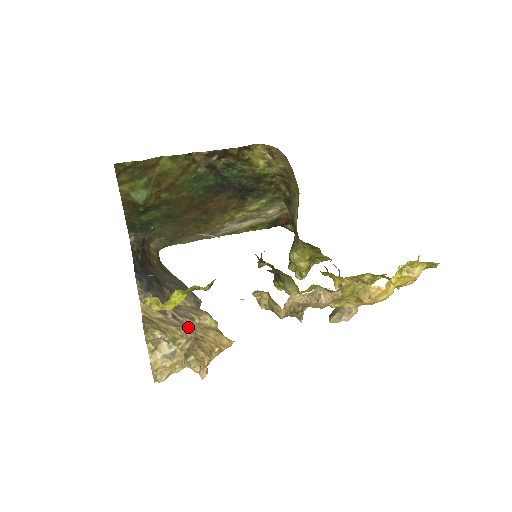
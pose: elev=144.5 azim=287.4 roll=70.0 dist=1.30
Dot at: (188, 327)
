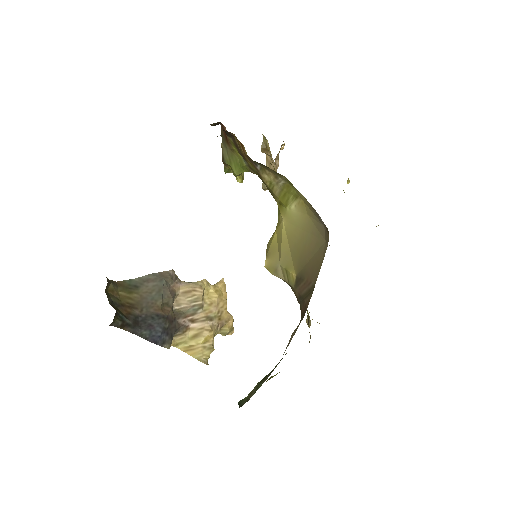
Dot at: (209, 319)
